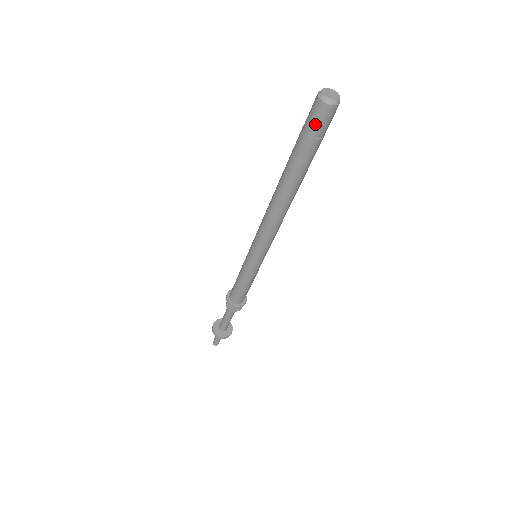
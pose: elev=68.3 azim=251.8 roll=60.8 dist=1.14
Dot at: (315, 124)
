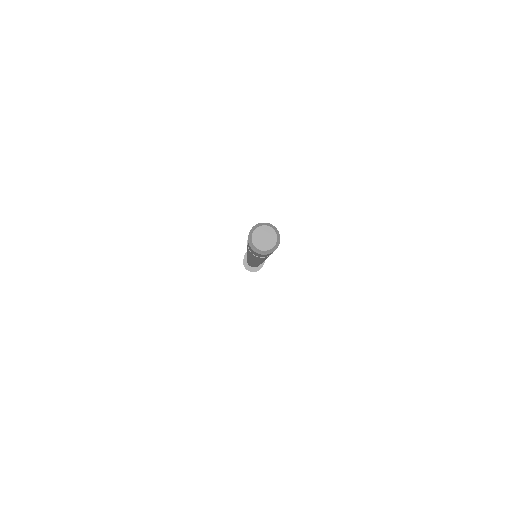
Dot at: occluded
